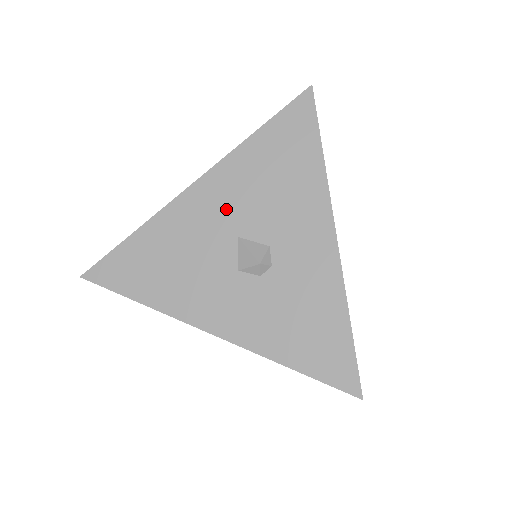
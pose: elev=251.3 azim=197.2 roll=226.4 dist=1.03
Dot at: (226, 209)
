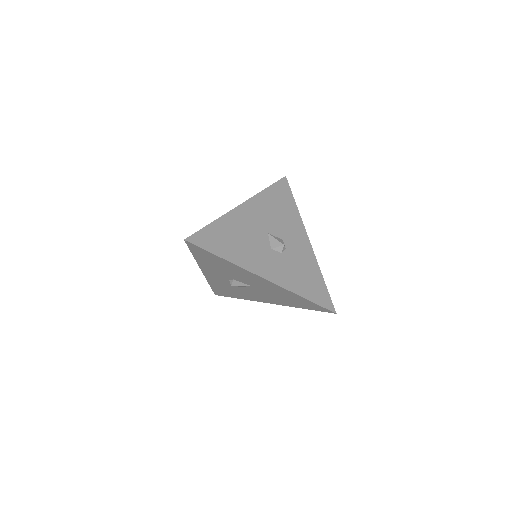
Dot at: (260, 219)
